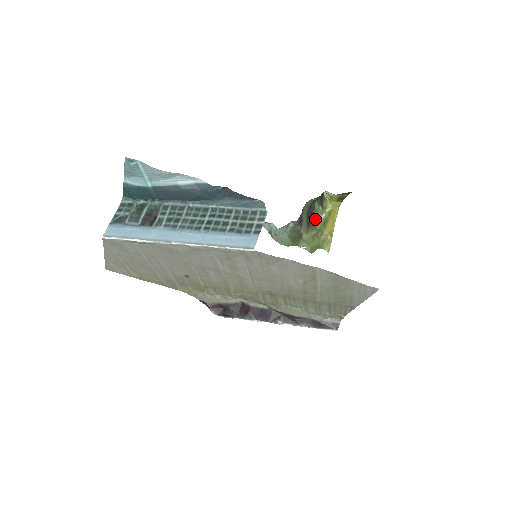
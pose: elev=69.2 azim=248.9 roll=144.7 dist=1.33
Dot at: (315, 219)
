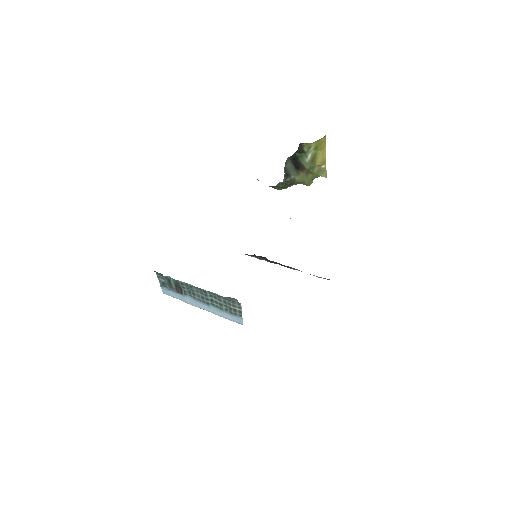
Dot at: (302, 163)
